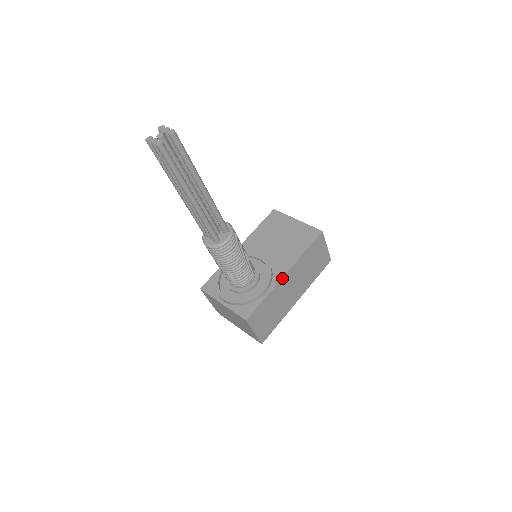
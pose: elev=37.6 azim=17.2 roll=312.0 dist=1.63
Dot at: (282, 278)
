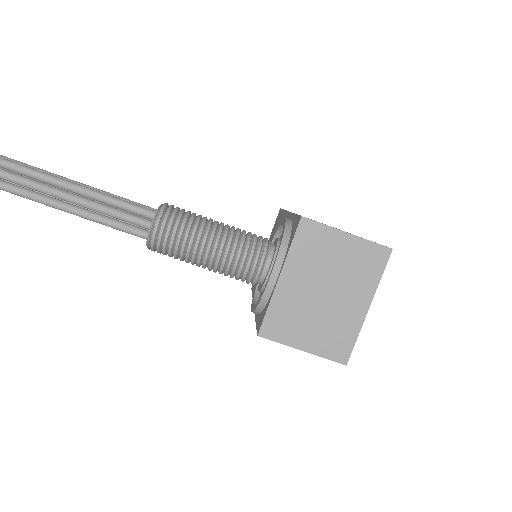
Dot at: (289, 212)
